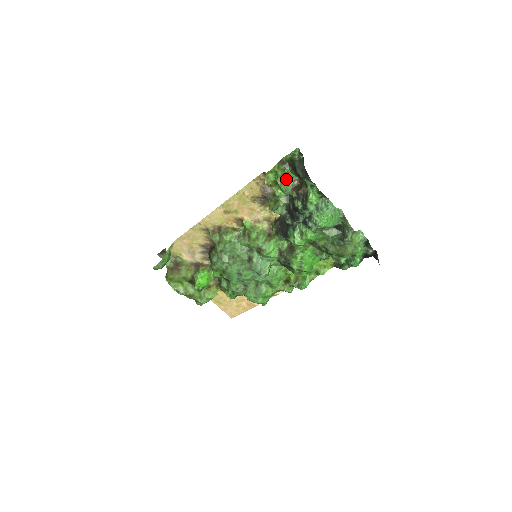
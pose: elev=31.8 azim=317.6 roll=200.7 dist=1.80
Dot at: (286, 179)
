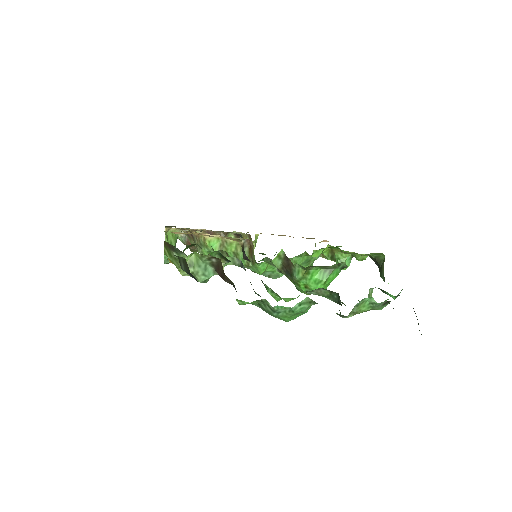
Dot at: (196, 256)
